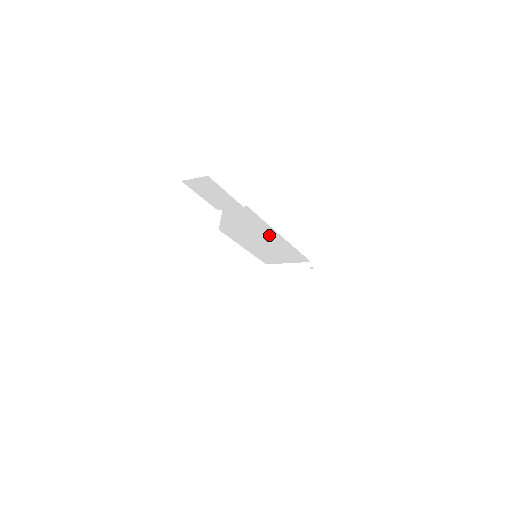
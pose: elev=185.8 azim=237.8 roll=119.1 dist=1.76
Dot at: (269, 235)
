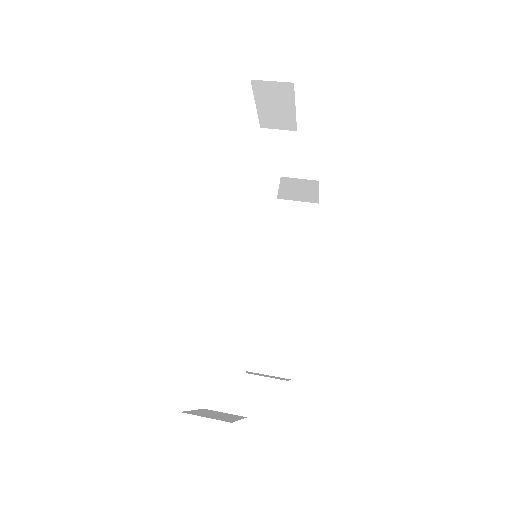
Dot at: occluded
